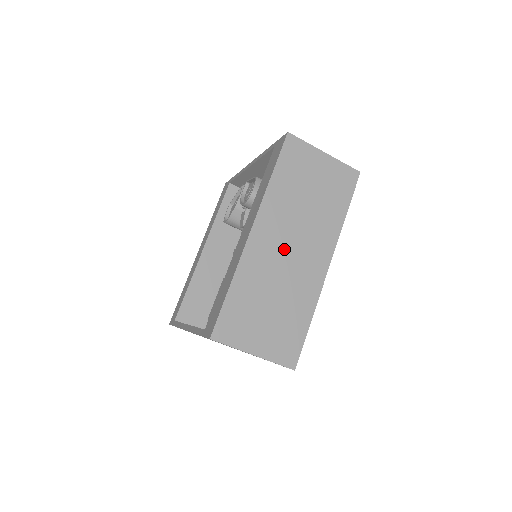
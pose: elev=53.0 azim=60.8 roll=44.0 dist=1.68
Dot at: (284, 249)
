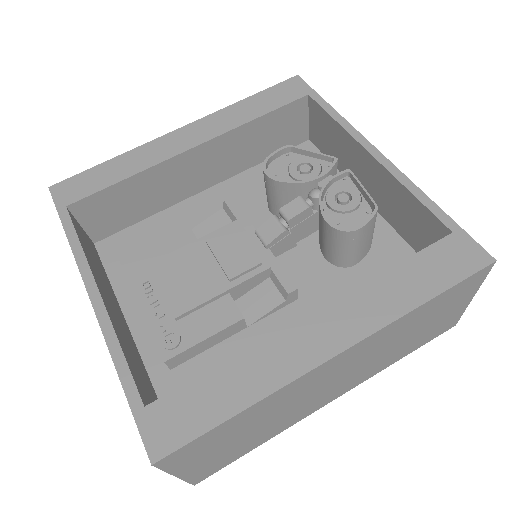
Dot at: (331, 380)
